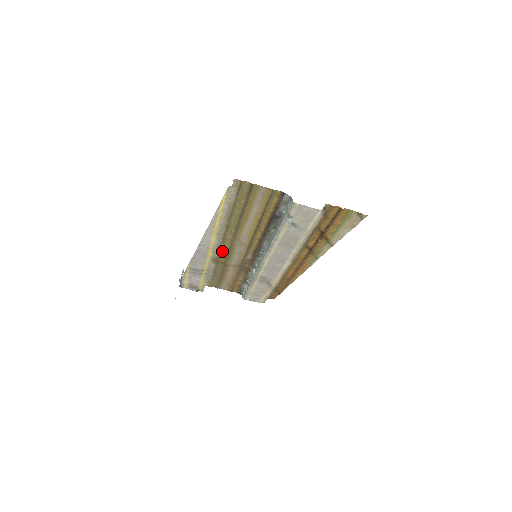
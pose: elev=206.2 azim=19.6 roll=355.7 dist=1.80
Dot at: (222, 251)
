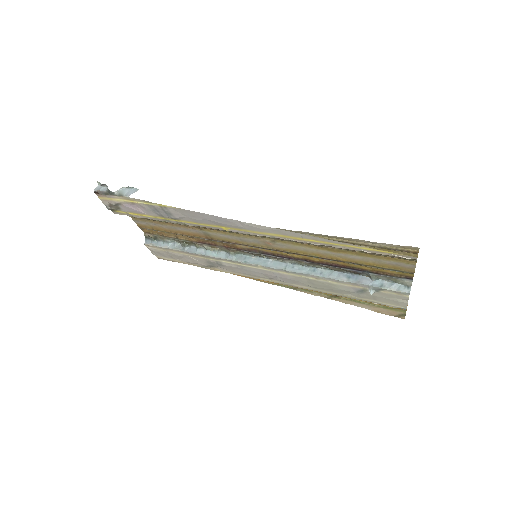
Dot at: occluded
